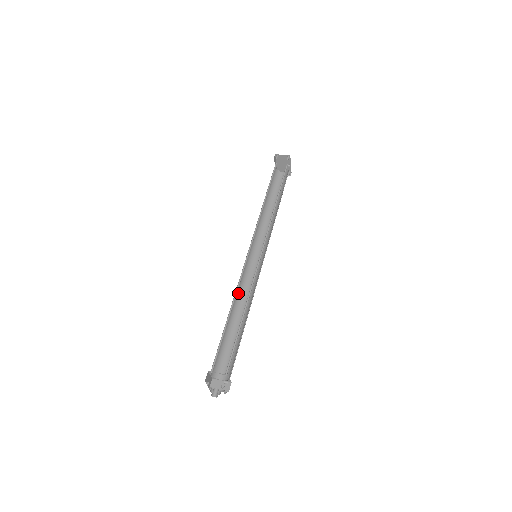
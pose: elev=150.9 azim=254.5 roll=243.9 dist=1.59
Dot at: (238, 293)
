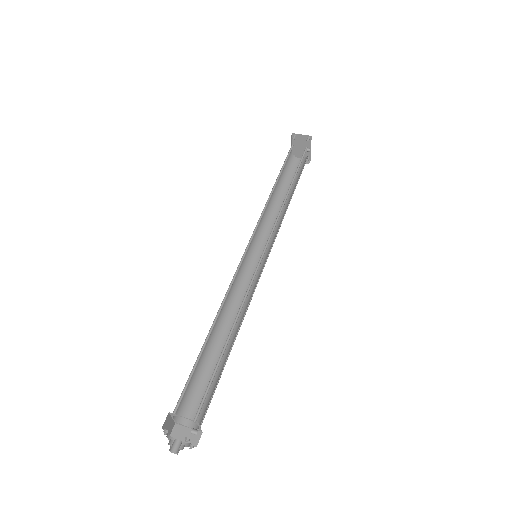
Dot at: (226, 303)
